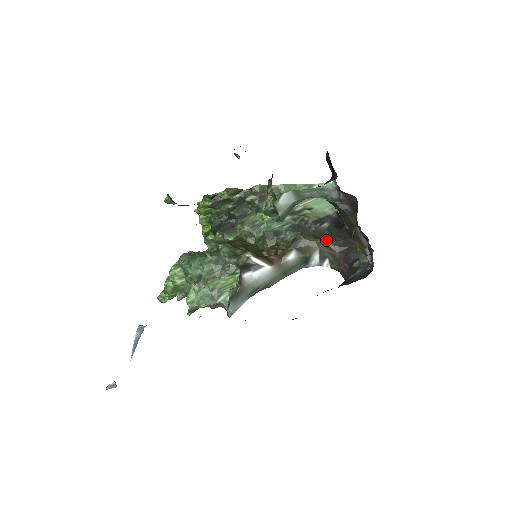
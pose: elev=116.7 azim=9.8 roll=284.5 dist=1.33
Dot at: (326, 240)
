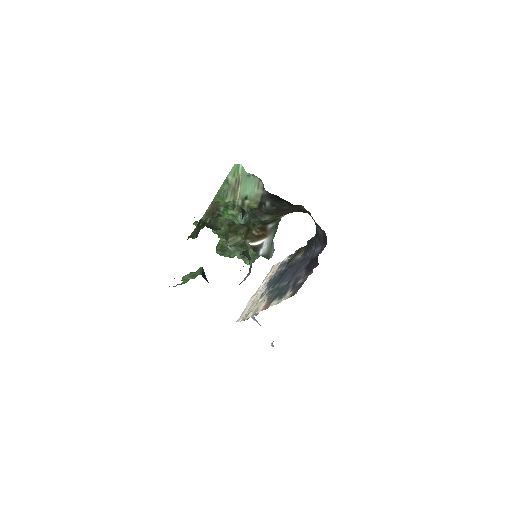
Dot at: (279, 213)
